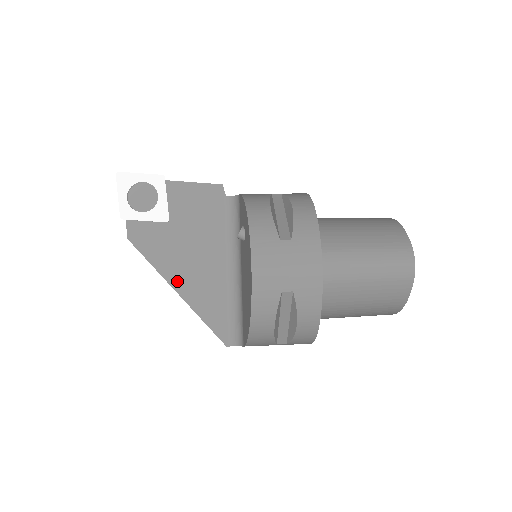
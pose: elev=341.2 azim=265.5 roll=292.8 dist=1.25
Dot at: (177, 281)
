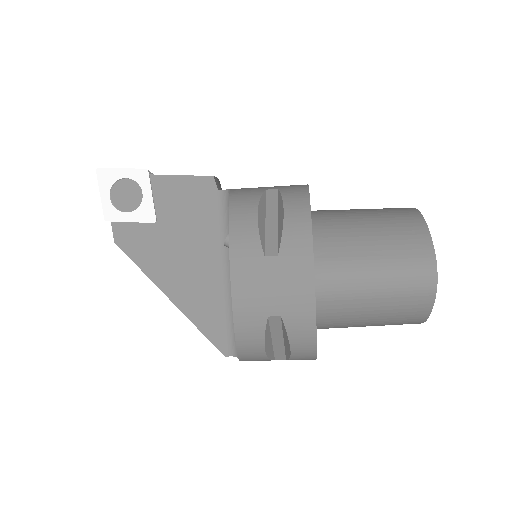
Dot at: (169, 287)
